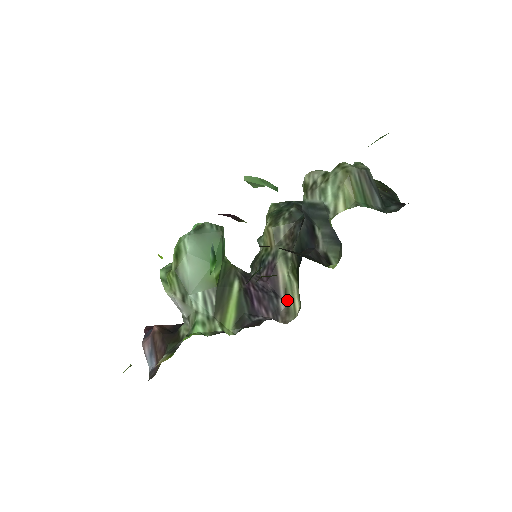
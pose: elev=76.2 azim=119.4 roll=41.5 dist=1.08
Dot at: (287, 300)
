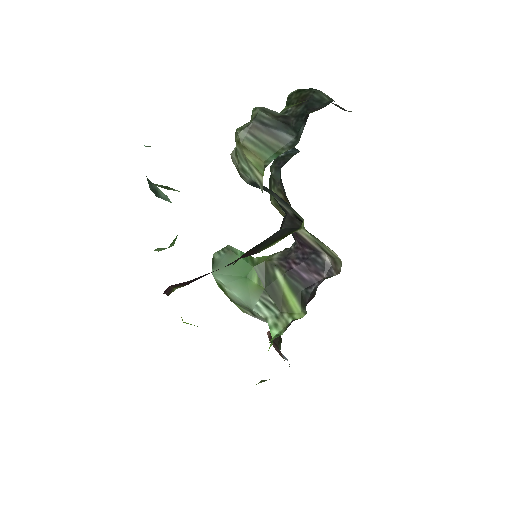
Dot at: (326, 252)
